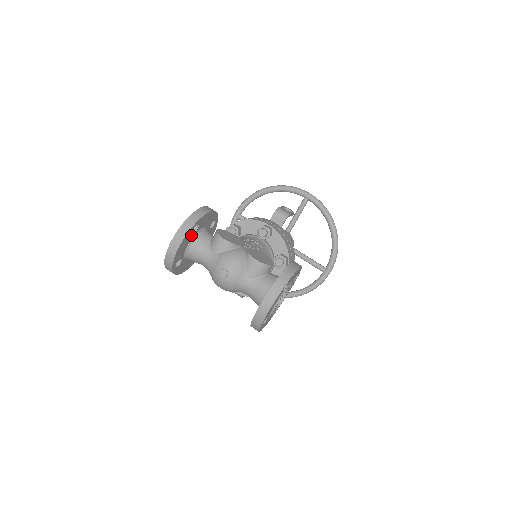
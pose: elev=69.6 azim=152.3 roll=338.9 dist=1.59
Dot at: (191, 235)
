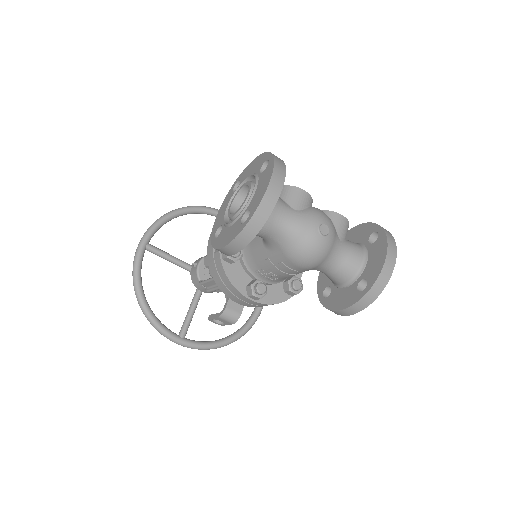
Dot at: occluded
